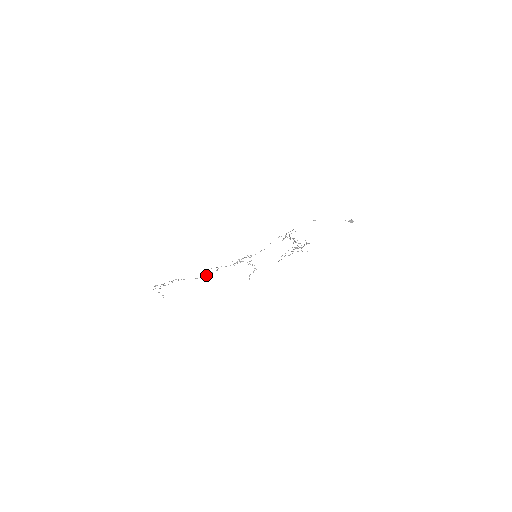
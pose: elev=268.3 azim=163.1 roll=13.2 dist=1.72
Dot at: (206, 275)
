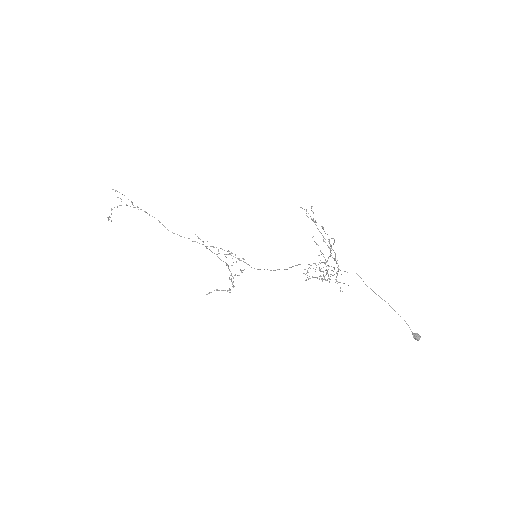
Dot at: occluded
